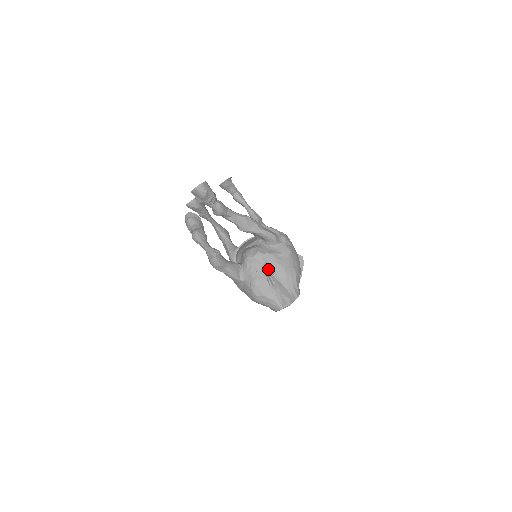
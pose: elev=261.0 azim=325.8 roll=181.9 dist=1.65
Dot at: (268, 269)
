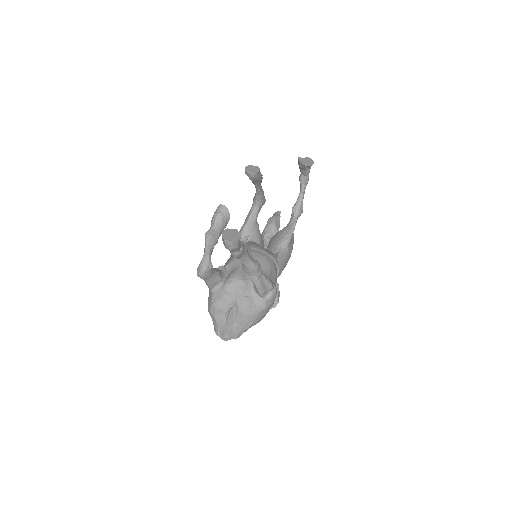
Dot at: (235, 306)
